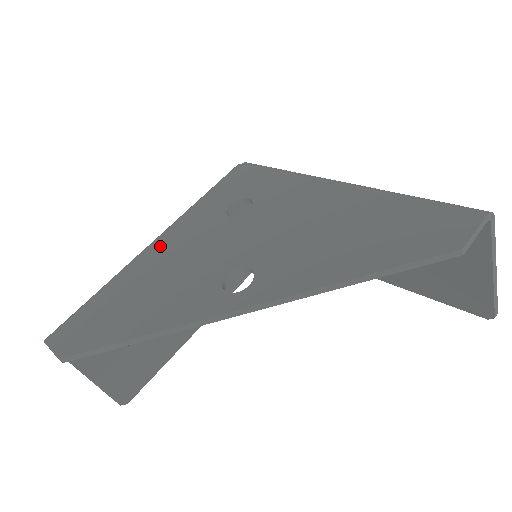
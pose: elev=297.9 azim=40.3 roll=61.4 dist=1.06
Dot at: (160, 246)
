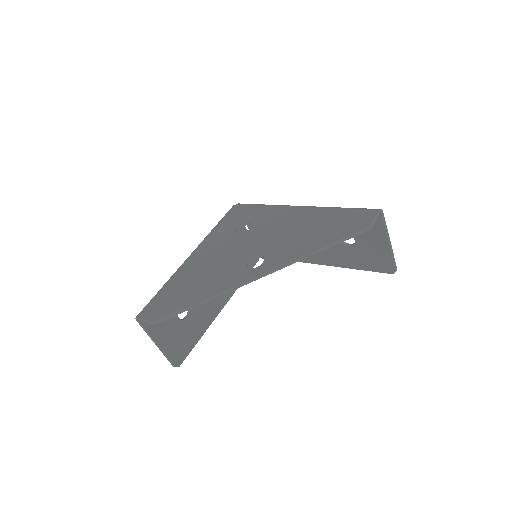
Dot at: (197, 256)
